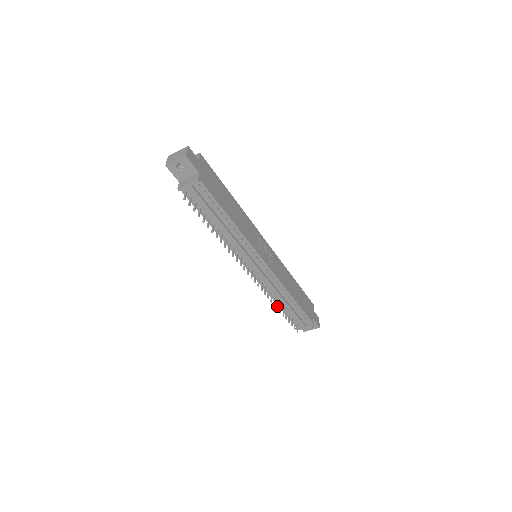
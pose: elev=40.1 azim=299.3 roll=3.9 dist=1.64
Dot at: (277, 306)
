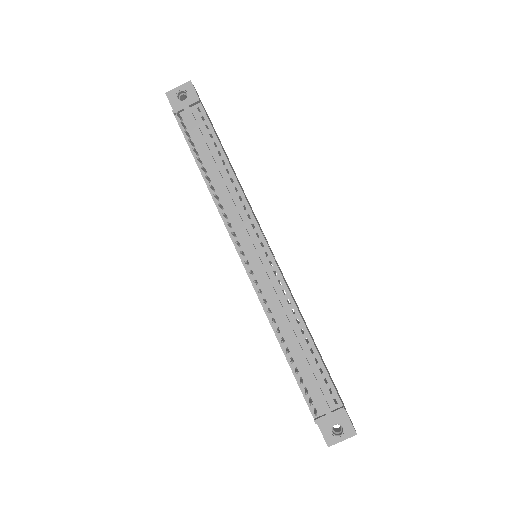
Dot at: (282, 339)
